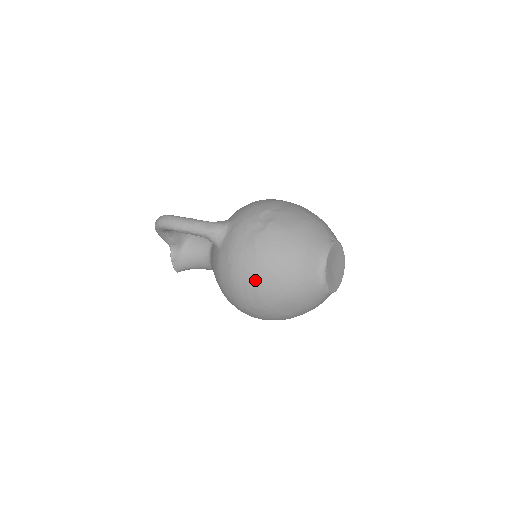
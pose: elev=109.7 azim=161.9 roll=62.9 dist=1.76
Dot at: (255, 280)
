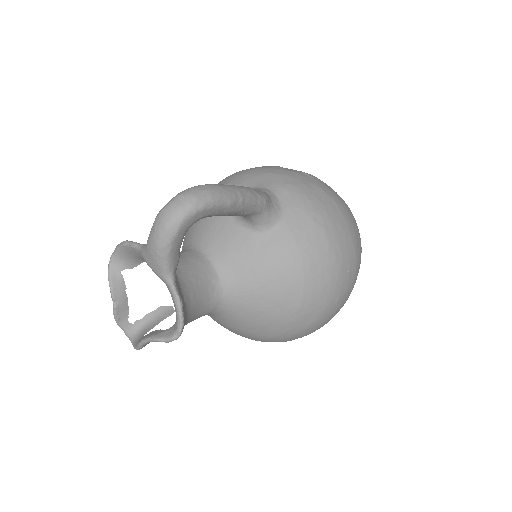
Dot at: (352, 238)
